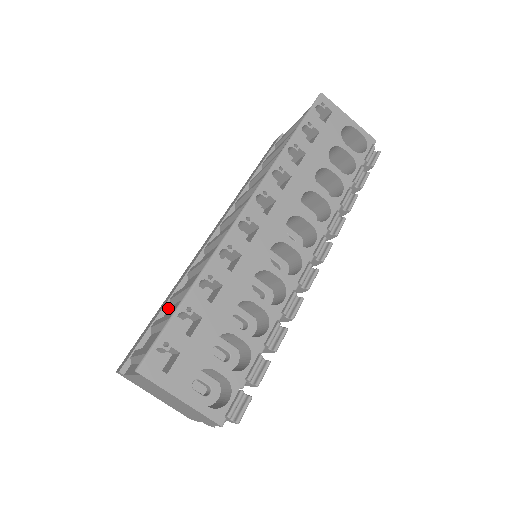
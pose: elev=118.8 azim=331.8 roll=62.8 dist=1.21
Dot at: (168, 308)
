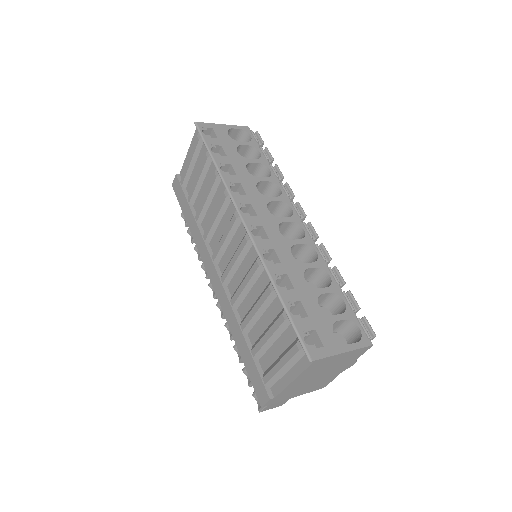
Dot at: (247, 336)
